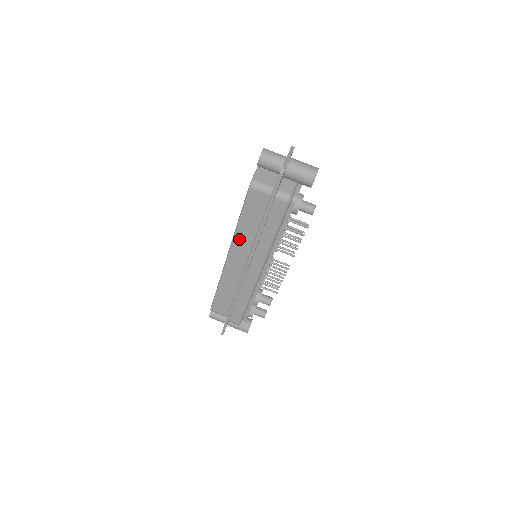
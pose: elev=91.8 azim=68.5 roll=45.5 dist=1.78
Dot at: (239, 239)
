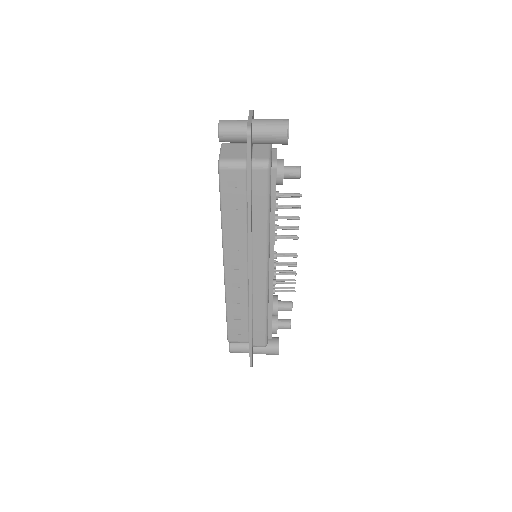
Dot at: (229, 239)
